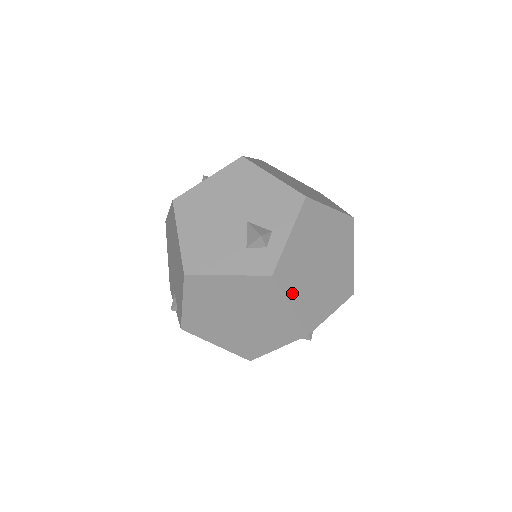
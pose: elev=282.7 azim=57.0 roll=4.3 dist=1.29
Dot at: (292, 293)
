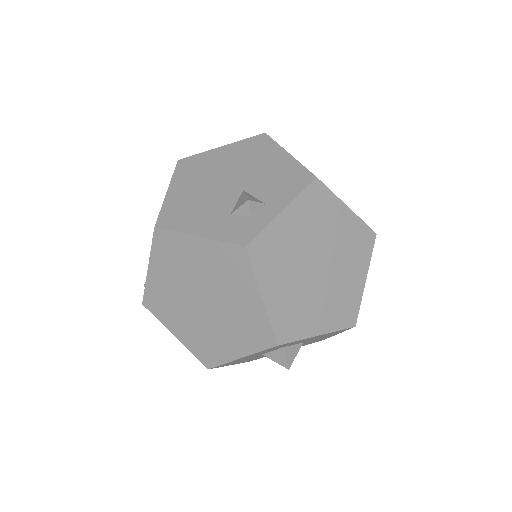
Dot at: (268, 281)
